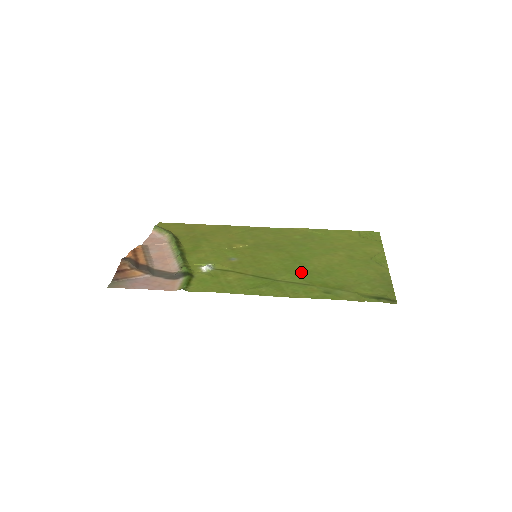
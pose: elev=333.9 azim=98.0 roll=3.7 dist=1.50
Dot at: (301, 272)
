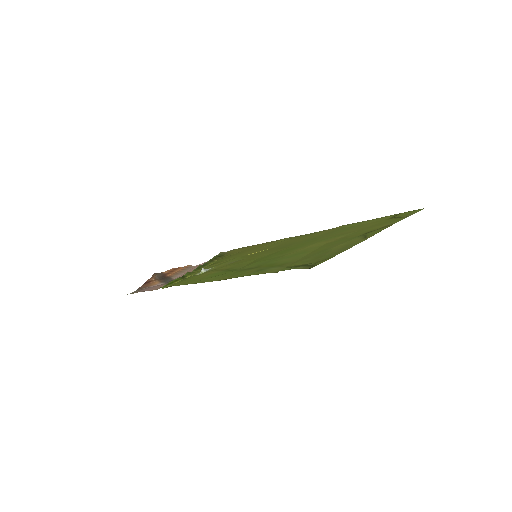
Dot at: (268, 259)
